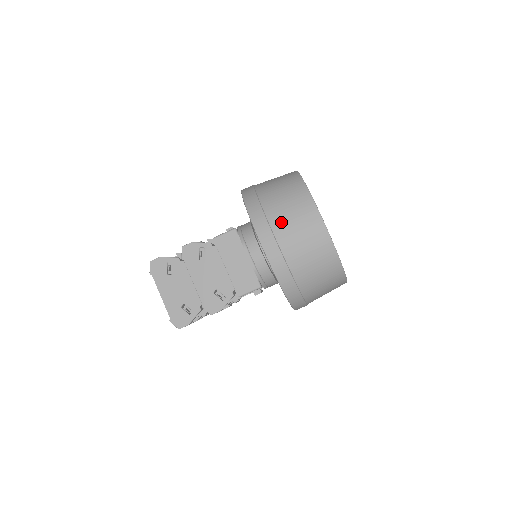
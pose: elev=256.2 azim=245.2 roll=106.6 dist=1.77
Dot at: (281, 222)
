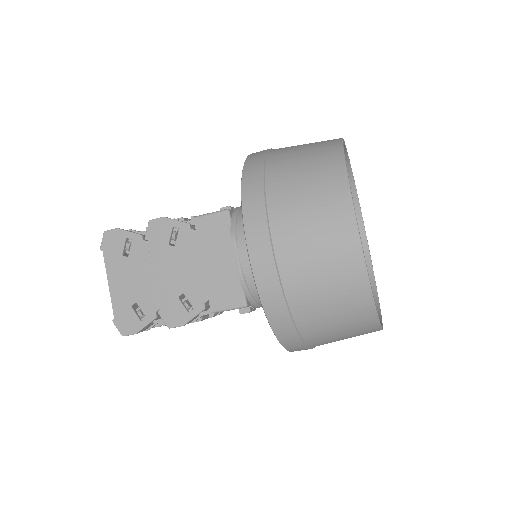
Dot at: (287, 216)
